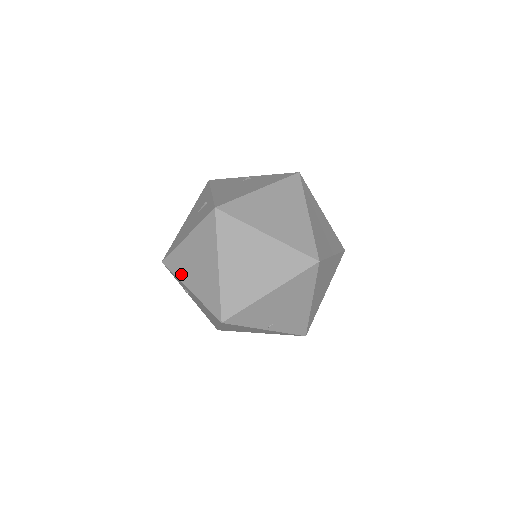
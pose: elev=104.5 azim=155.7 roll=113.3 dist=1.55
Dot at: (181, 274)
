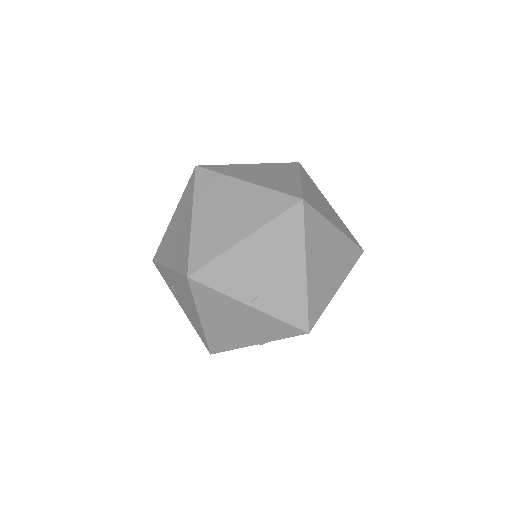
Dot at: (164, 257)
